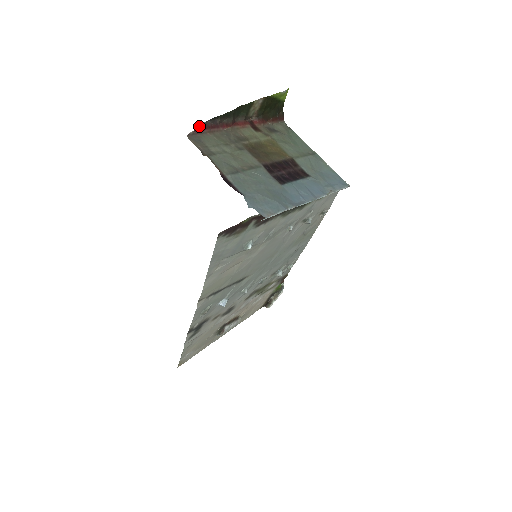
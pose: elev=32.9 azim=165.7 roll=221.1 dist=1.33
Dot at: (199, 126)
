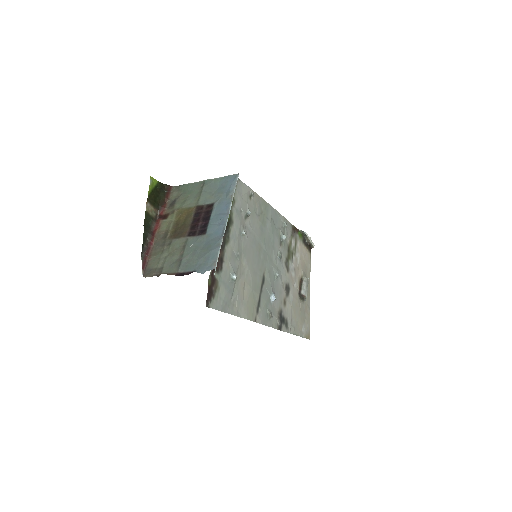
Dot at: (142, 264)
